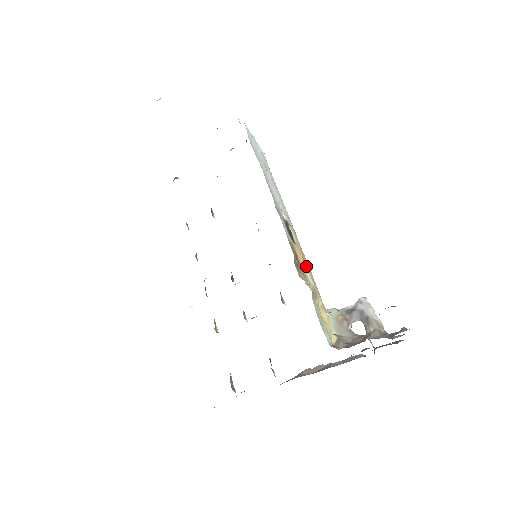
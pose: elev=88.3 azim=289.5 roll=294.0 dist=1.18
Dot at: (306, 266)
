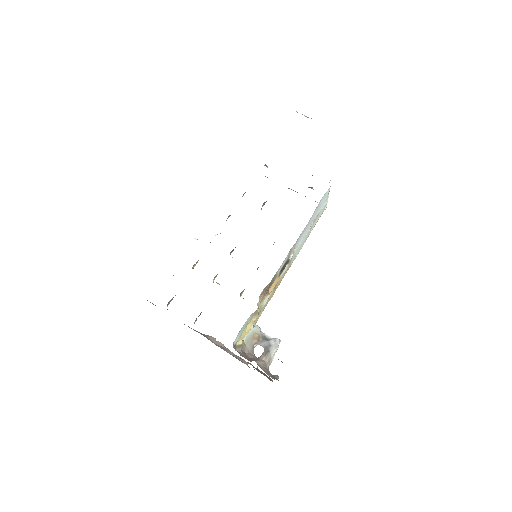
Dot at: (272, 292)
